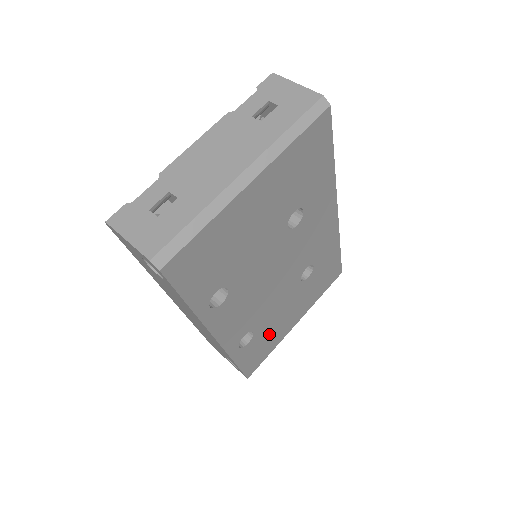
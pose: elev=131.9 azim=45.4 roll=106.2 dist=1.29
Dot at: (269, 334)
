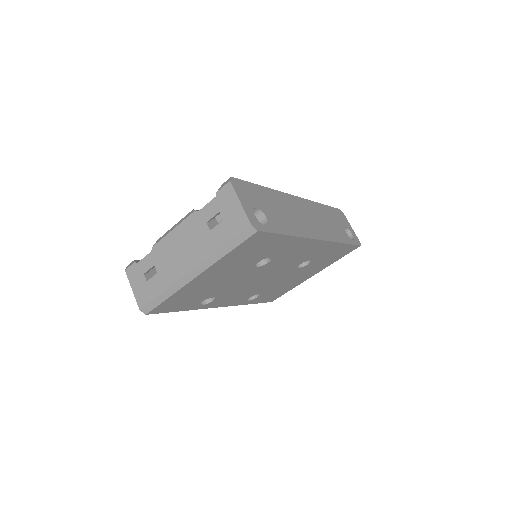
Dot at: (280, 288)
